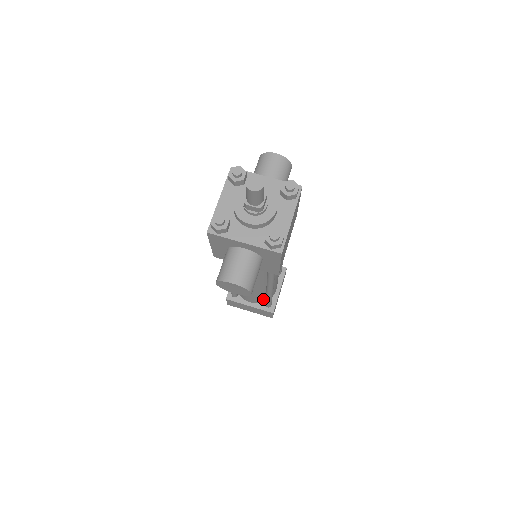
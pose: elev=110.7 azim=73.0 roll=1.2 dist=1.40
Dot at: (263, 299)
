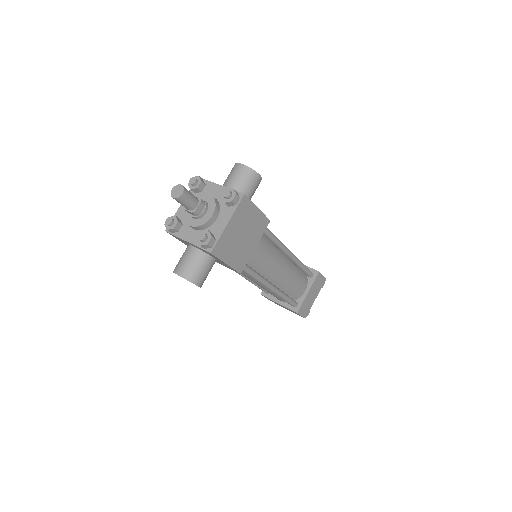
Dot at: occluded
